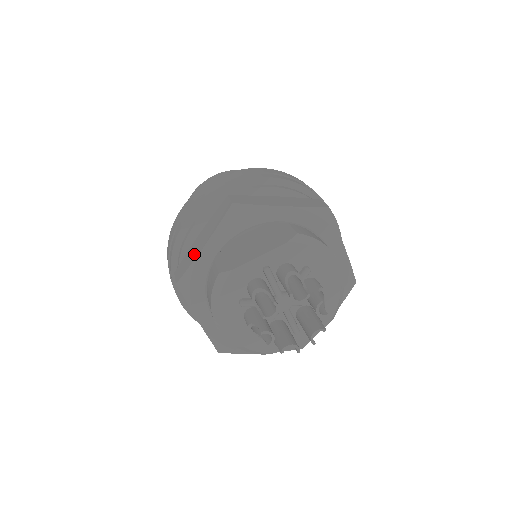
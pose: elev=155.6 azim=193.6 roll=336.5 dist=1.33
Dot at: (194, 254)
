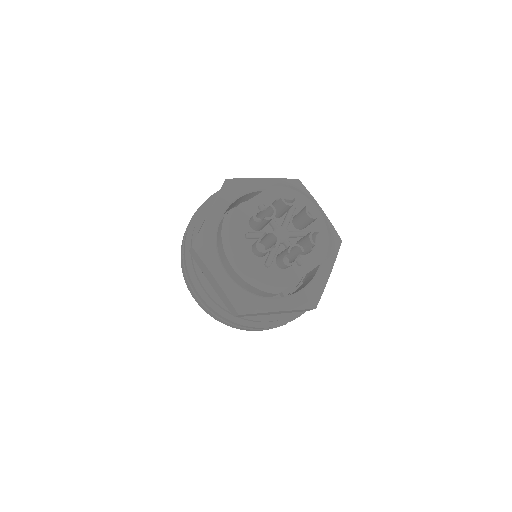
Dot at: occluded
